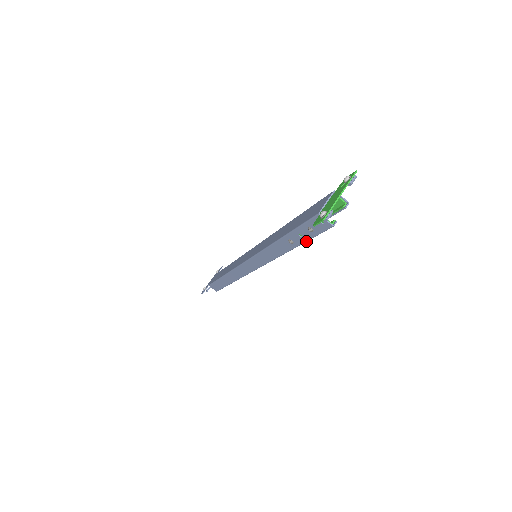
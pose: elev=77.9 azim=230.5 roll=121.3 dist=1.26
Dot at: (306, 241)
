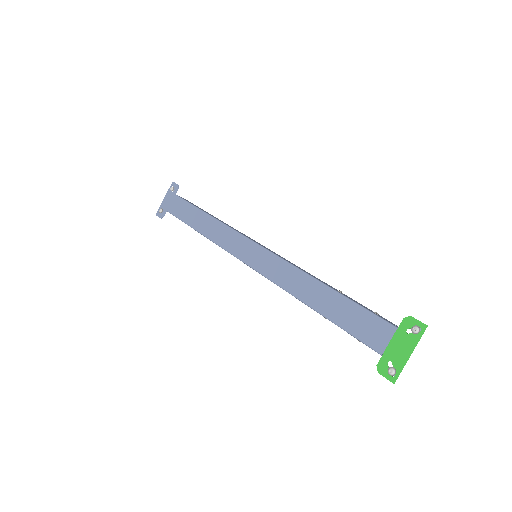
Dot at: occluded
